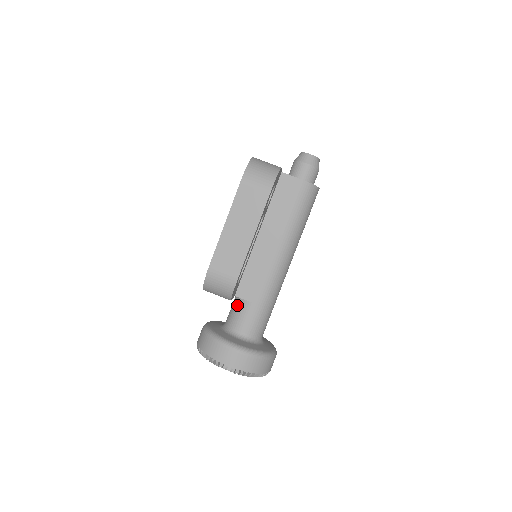
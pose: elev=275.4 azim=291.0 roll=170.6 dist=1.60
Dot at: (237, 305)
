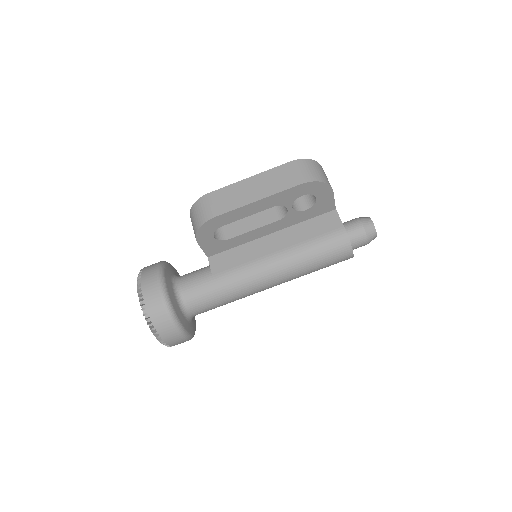
Dot at: (202, 268)
